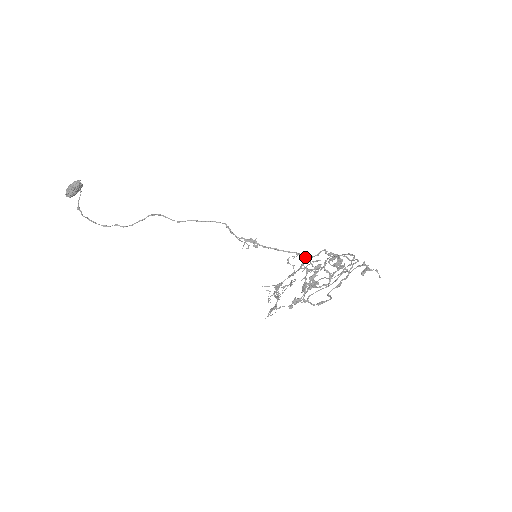
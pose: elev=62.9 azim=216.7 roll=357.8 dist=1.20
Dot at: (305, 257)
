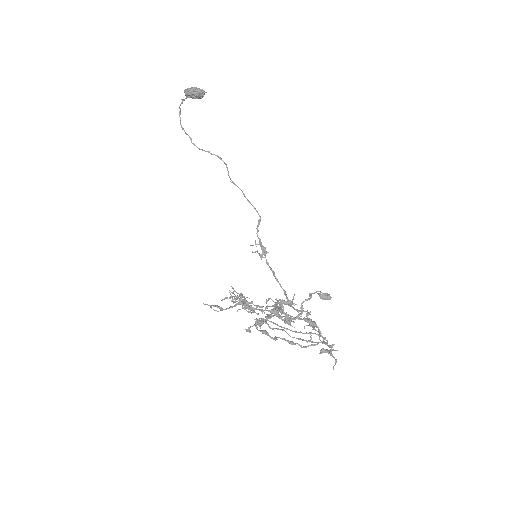
Dot at: occluded
